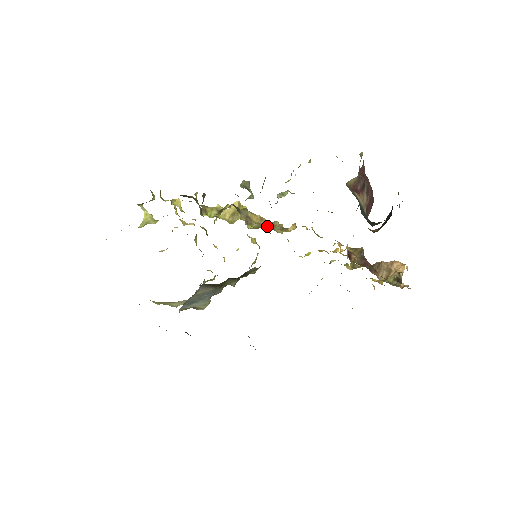
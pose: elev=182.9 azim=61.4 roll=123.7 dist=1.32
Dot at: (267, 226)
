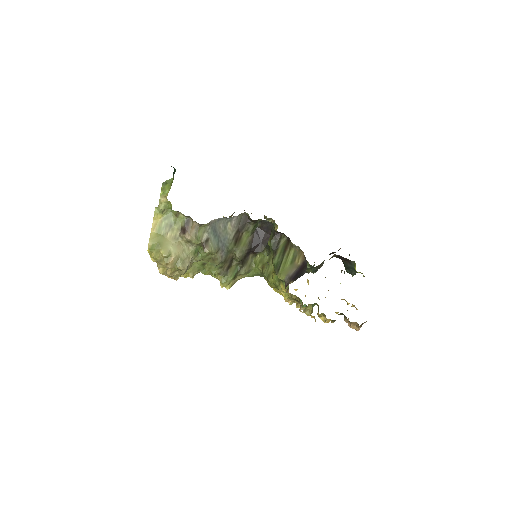
Dot at: occluded
